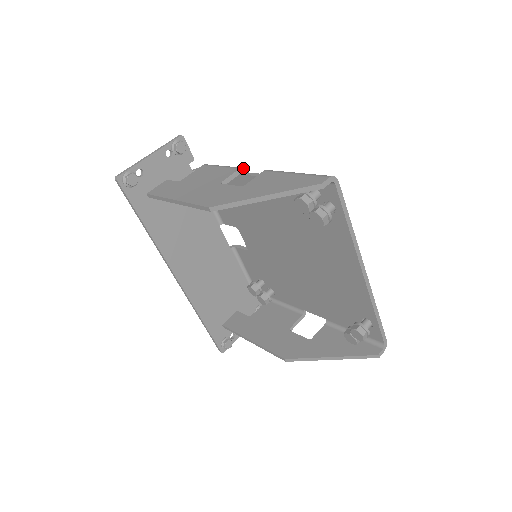
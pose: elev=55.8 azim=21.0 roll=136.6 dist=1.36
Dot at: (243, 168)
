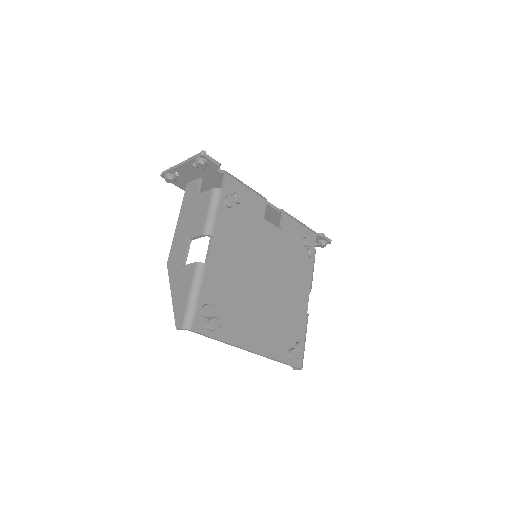
Dot at: (206, 234)
